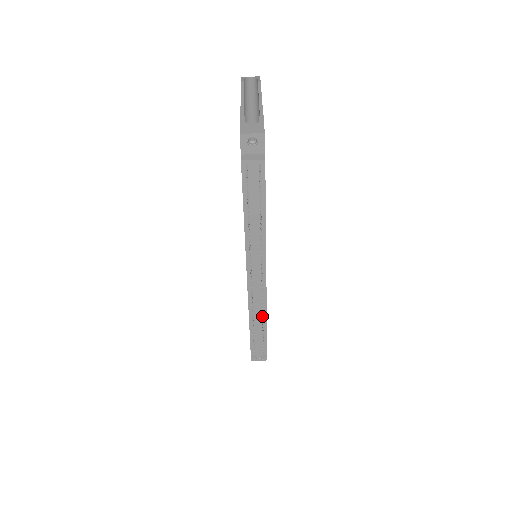
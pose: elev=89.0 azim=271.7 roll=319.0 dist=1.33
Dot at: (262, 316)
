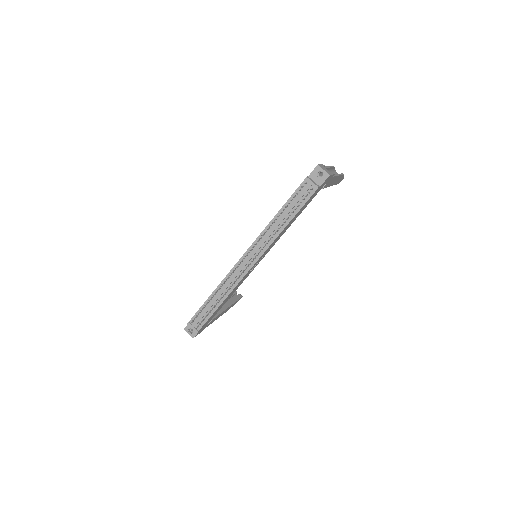
Dot at: (226, 292)
